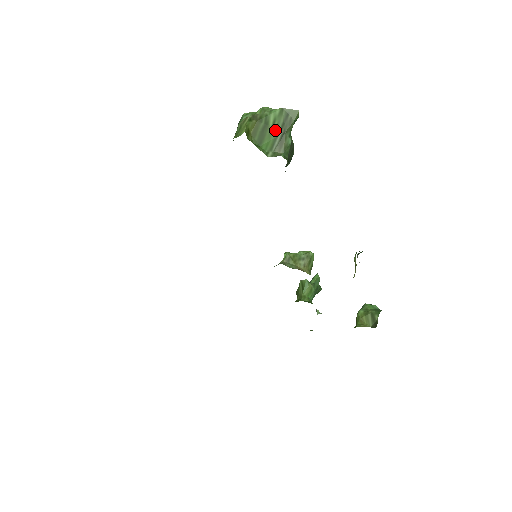
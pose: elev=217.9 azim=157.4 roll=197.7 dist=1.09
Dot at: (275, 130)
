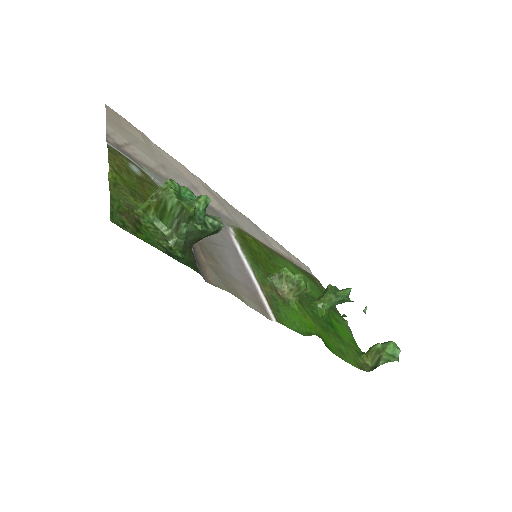
Dot at: (172, 216)
